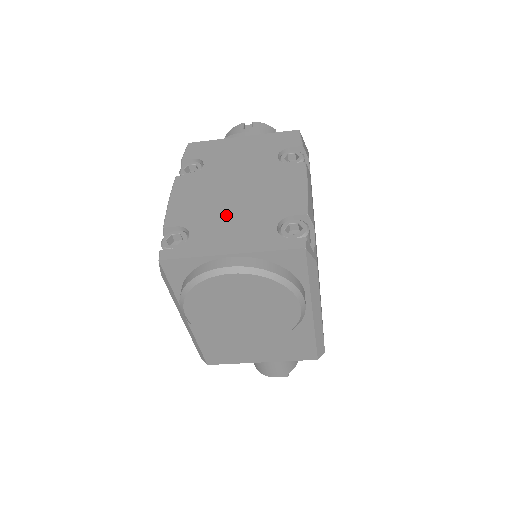
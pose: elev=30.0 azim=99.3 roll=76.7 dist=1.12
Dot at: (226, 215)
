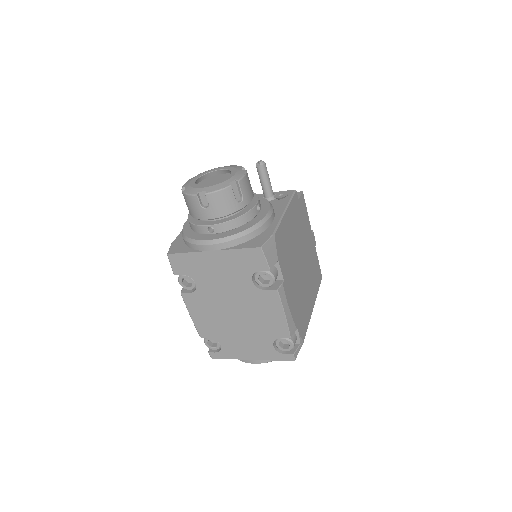
Dot at: (236, 333)
